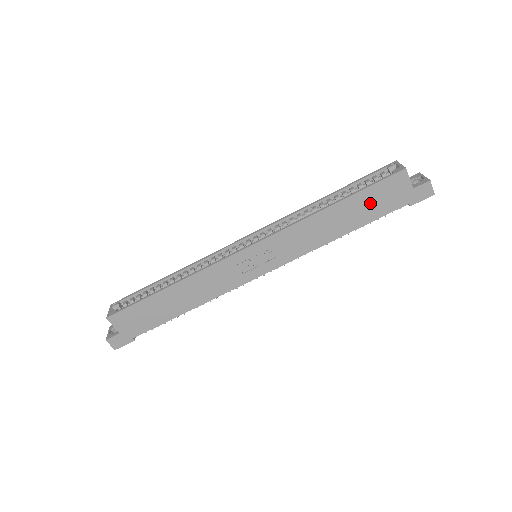
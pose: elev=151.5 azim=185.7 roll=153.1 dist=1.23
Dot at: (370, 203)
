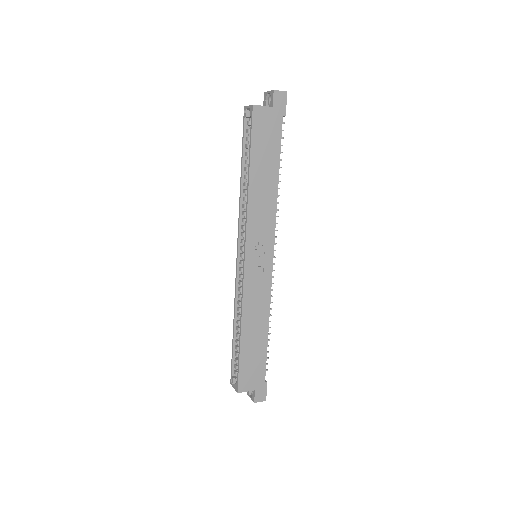
Dot at: (264, 147)
